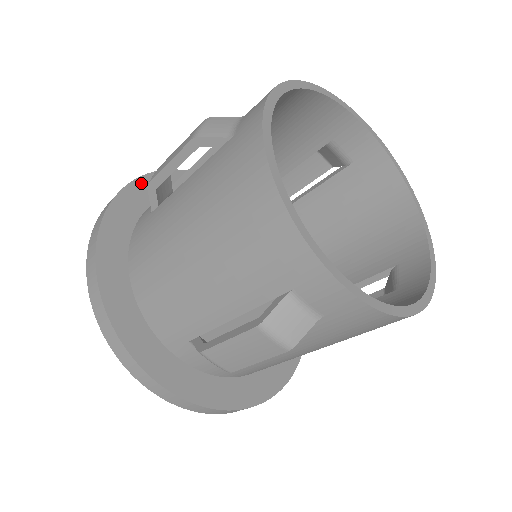
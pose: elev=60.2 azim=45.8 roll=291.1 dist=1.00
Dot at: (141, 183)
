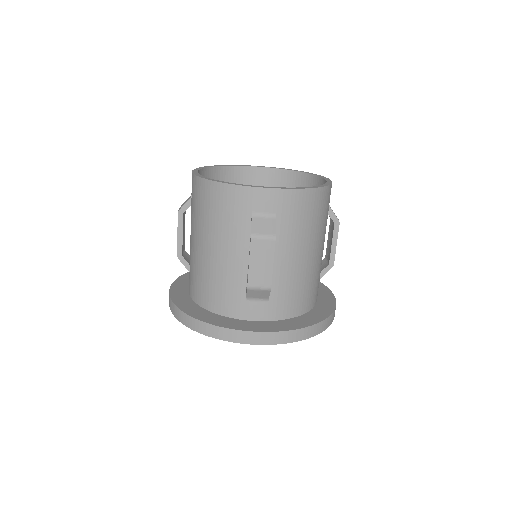
Dot at: (180, 279)
